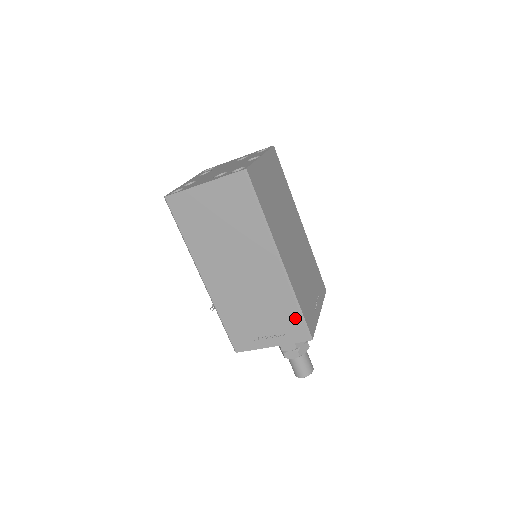
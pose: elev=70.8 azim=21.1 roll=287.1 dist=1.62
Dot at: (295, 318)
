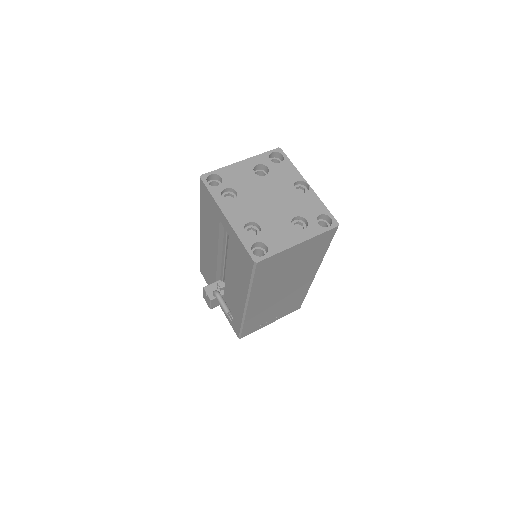
Dot at: (300, 301)
